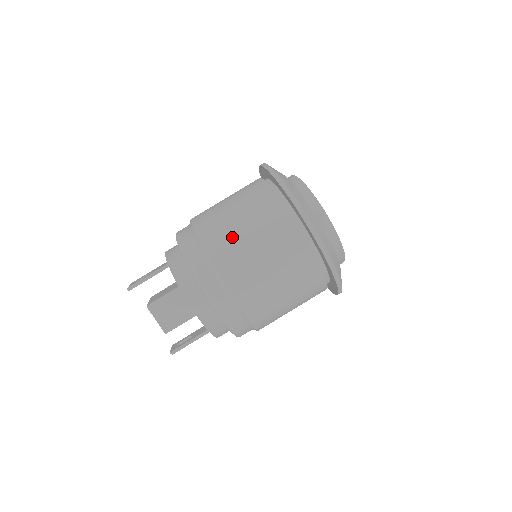
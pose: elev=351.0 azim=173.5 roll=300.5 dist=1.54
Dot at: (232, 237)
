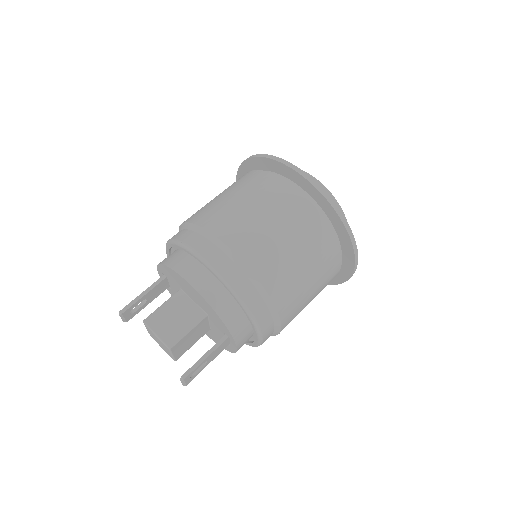
Dot at: (218, 205)
